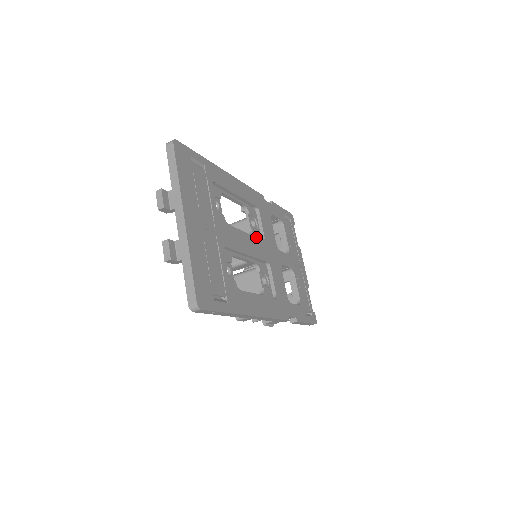
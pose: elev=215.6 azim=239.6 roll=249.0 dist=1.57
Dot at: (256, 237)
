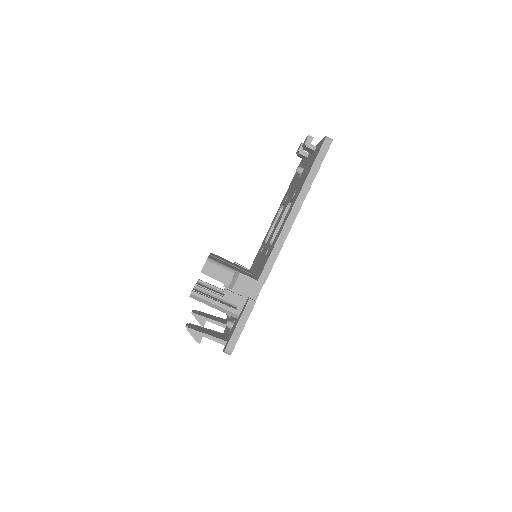
Dot at: occluded
